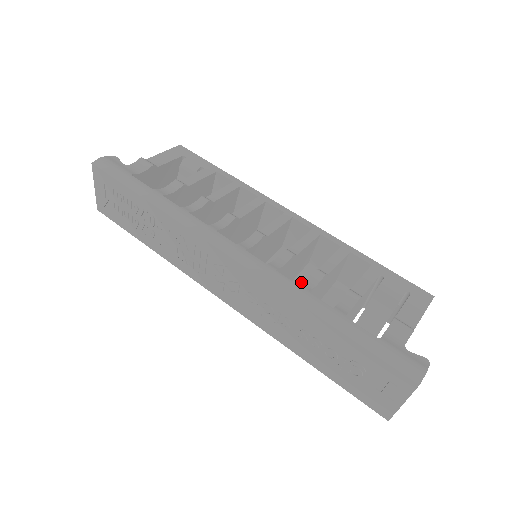
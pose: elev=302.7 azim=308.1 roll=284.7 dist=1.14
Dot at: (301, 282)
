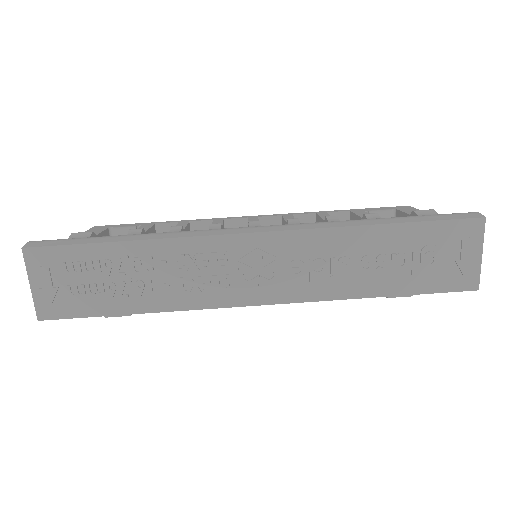
Dot at: occluded
